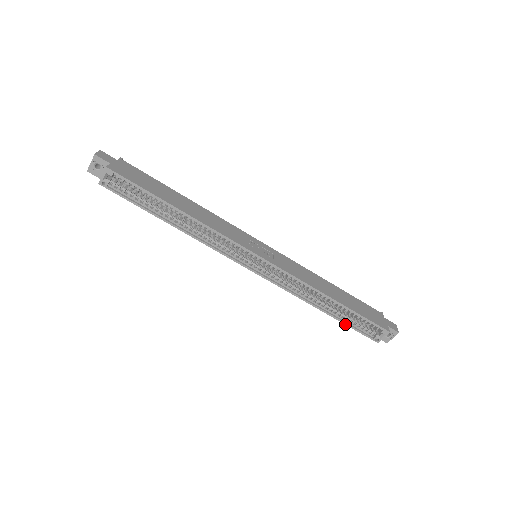
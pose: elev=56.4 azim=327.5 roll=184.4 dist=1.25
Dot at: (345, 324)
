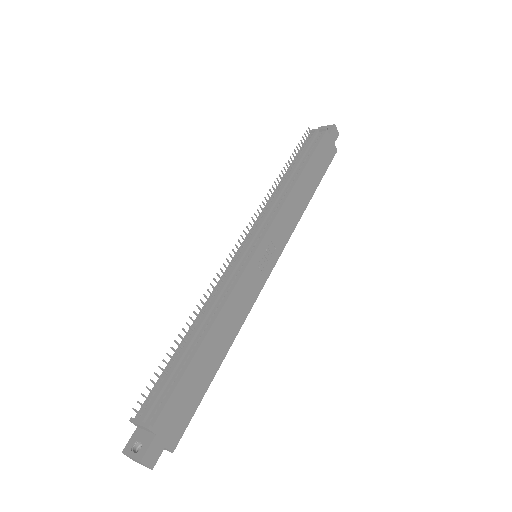
Dot at: occluded
